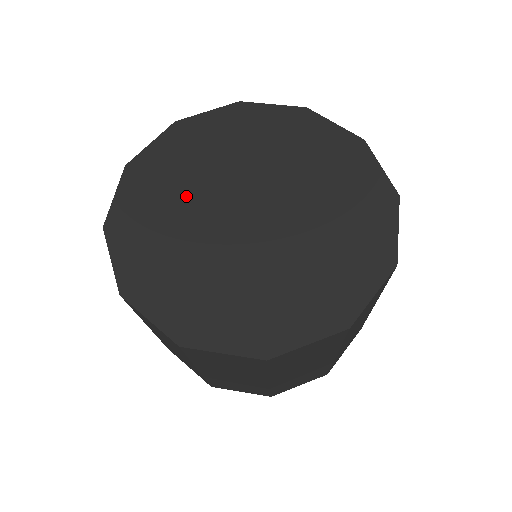
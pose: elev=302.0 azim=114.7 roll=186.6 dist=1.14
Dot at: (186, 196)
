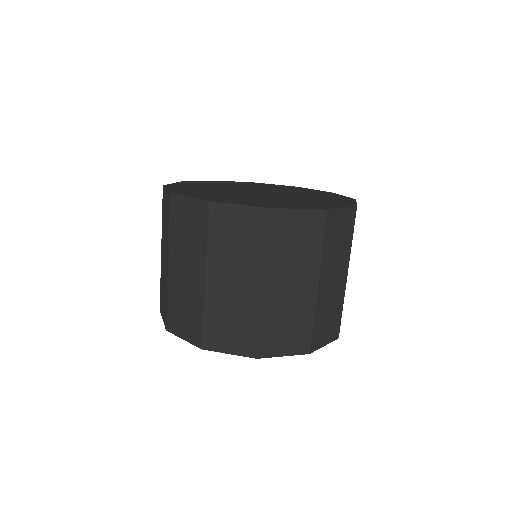
Dot at: (225, 193)
